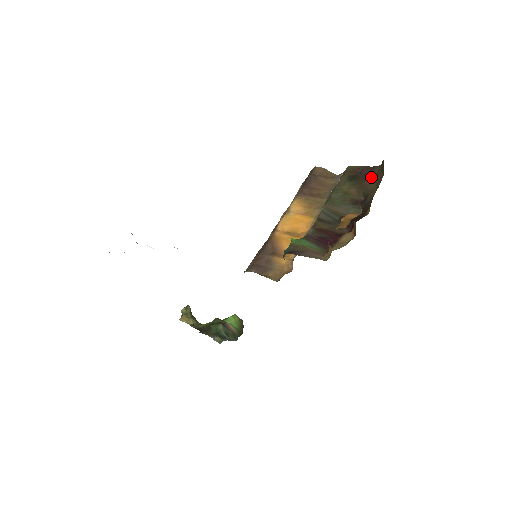
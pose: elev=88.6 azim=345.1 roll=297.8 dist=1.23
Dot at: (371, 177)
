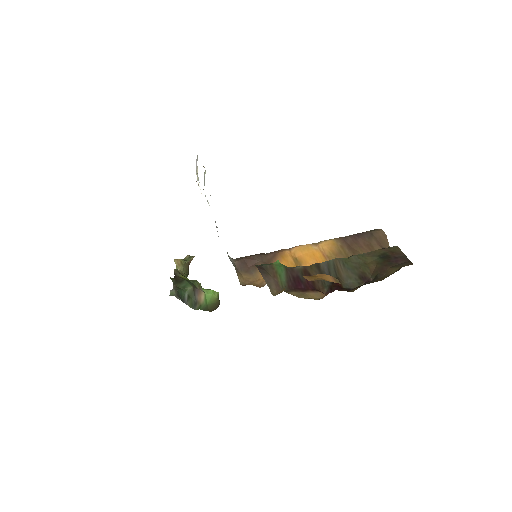
Dot at: (395, 267)
